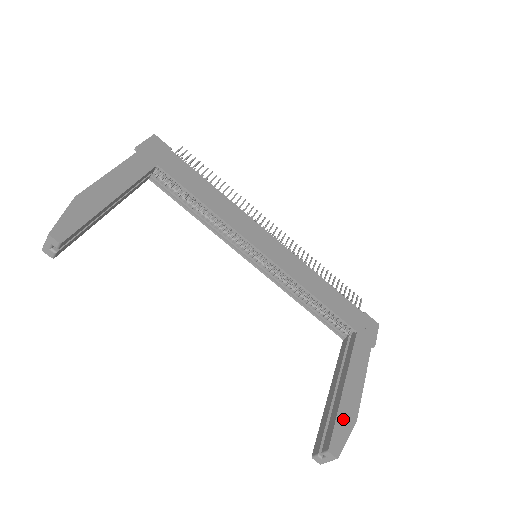
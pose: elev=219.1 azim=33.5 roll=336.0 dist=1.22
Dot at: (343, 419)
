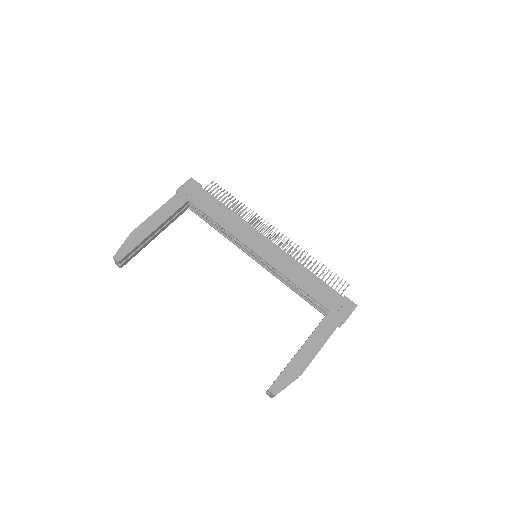
Dot at: (289, 372)
